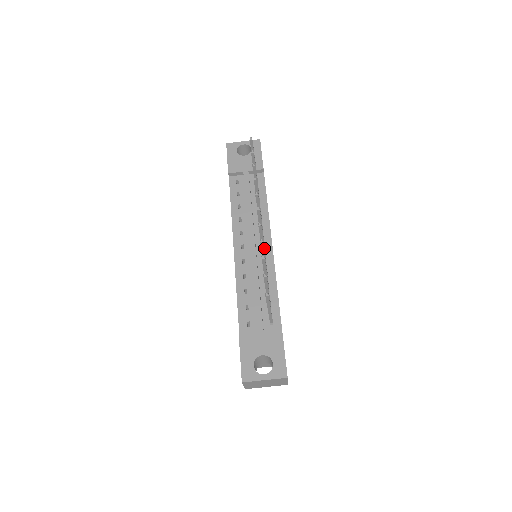
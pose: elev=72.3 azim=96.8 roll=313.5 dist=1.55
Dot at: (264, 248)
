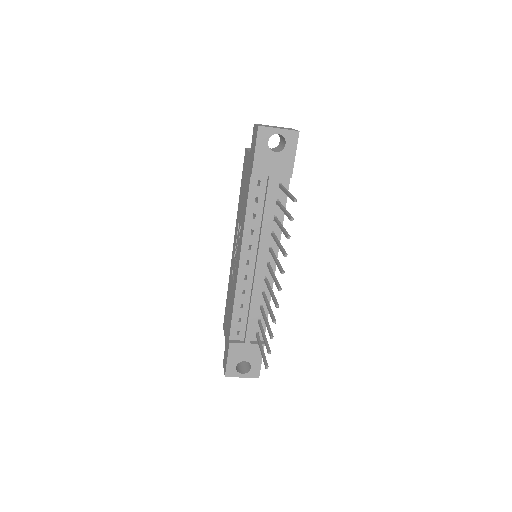
Dot at: occluded
